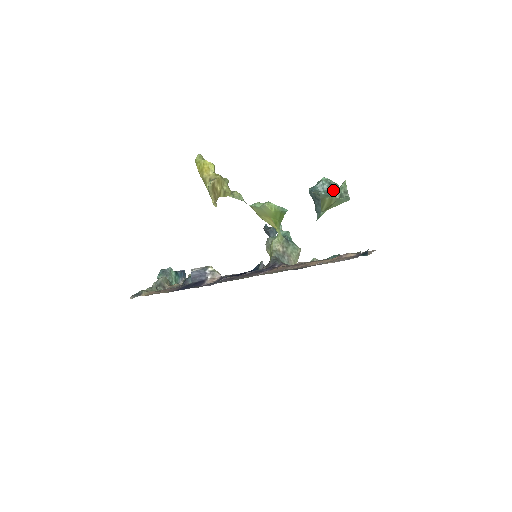
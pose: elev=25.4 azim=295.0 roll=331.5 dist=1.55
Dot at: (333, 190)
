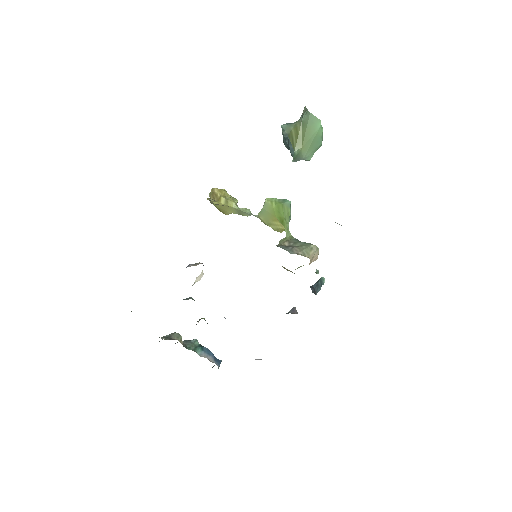
Dot at: (298, 121)
